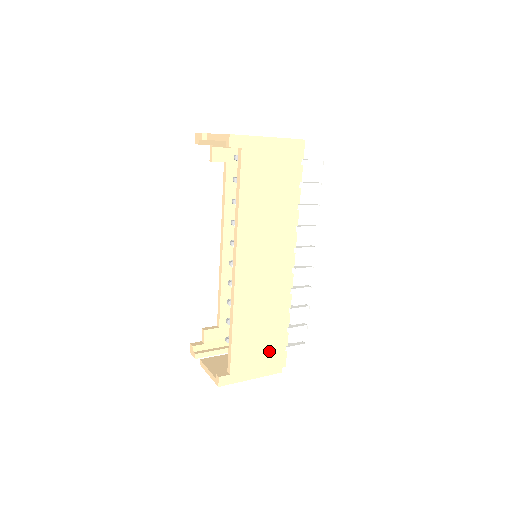
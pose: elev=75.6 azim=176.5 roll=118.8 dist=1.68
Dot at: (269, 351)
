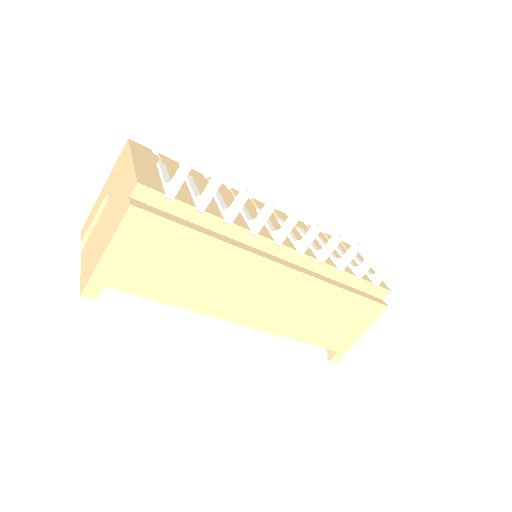
Dot at: (354, 313)
